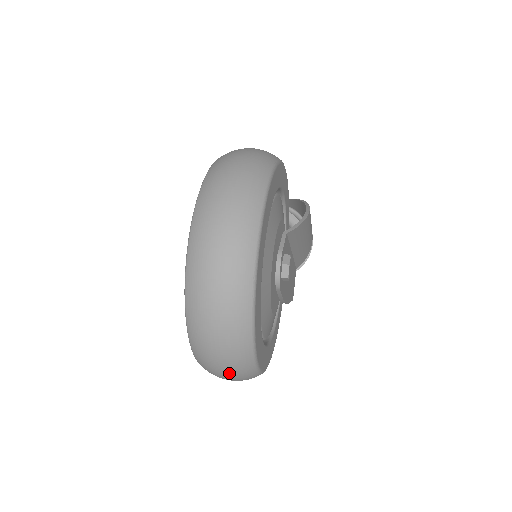
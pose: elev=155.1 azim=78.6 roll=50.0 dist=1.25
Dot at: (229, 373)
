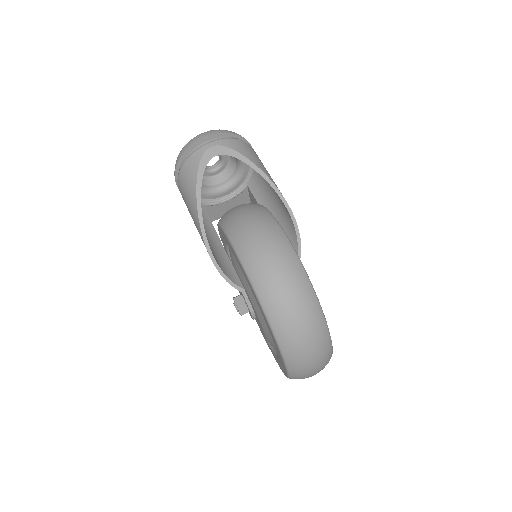
Dot at: occluded
